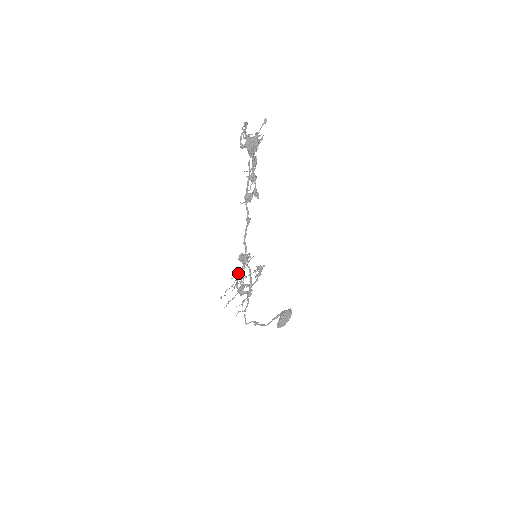
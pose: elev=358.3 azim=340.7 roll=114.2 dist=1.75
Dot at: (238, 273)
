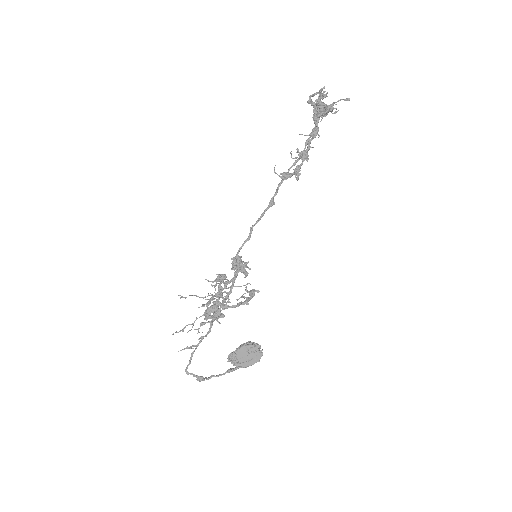
Dot at: (220, 276)
